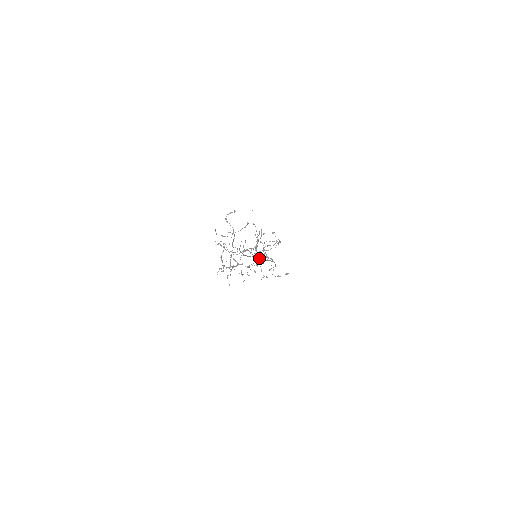
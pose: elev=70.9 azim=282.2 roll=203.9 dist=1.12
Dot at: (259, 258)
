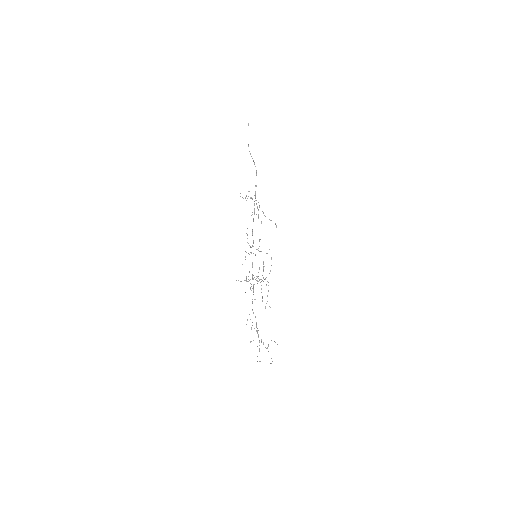
Dot at: (246, 196)
